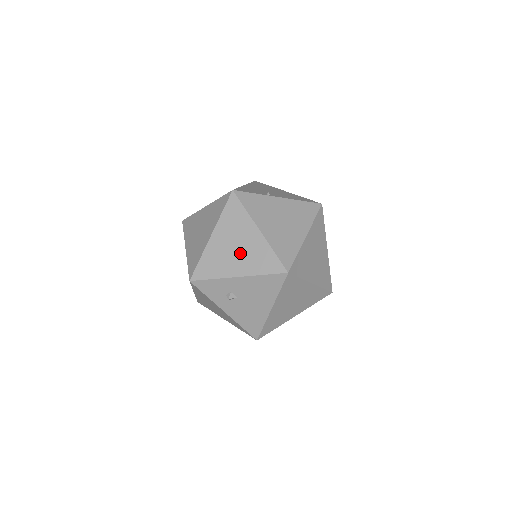
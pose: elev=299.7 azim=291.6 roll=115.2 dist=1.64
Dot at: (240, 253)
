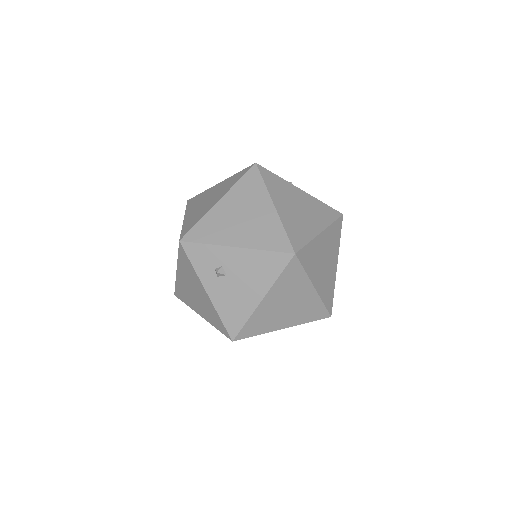
Dot at: (246, 223)
